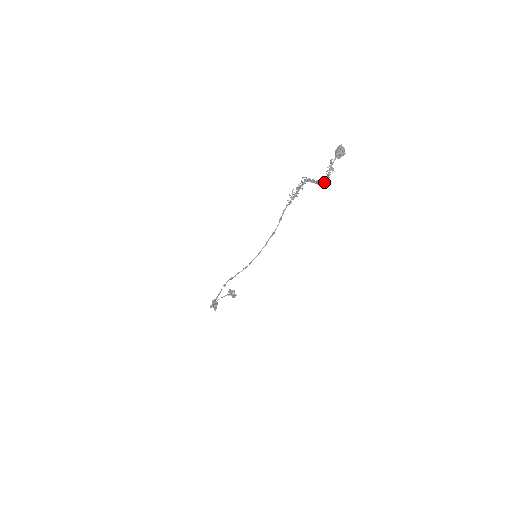
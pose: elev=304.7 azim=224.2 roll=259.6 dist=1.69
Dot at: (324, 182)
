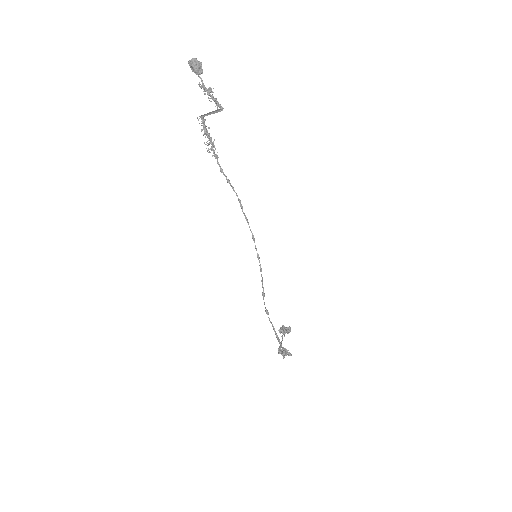
Dot at: occluded
